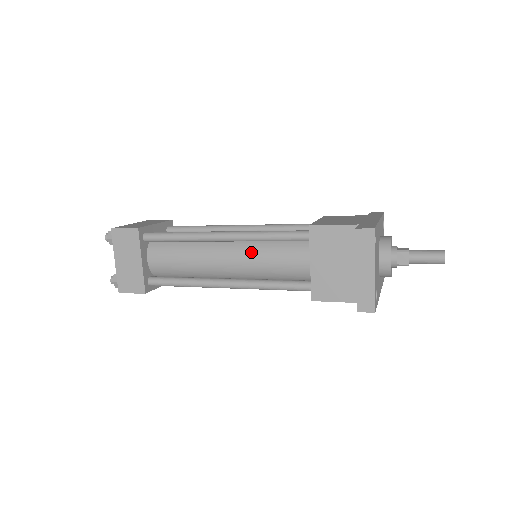
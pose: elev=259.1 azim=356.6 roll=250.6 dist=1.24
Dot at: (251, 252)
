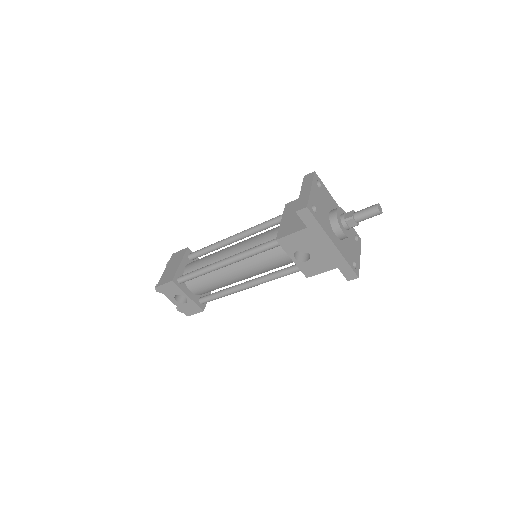
Dot at: (249, 239)
